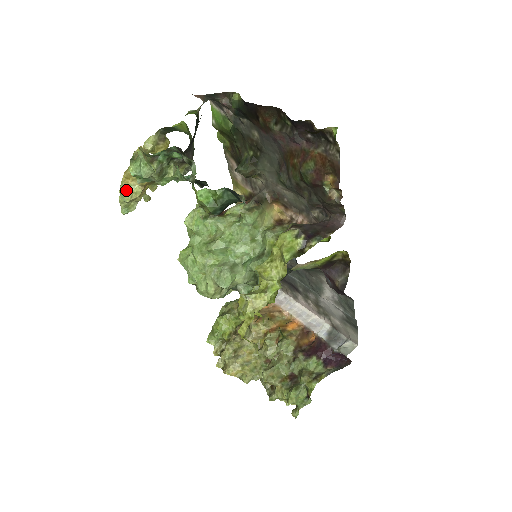
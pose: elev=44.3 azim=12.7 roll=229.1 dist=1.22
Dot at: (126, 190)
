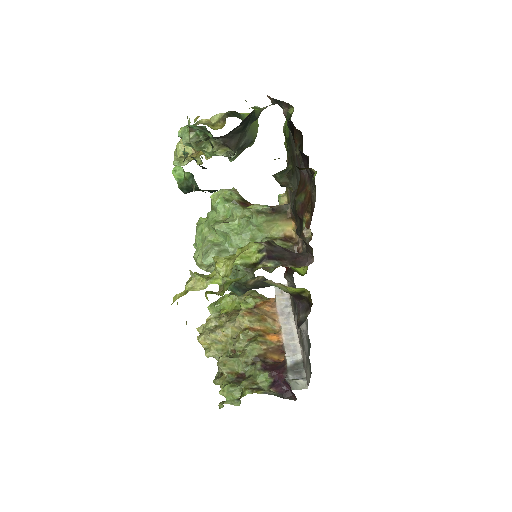
Dot at: (181, 147)
